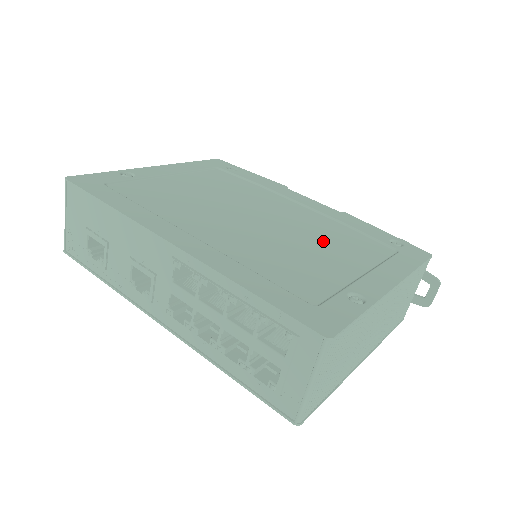
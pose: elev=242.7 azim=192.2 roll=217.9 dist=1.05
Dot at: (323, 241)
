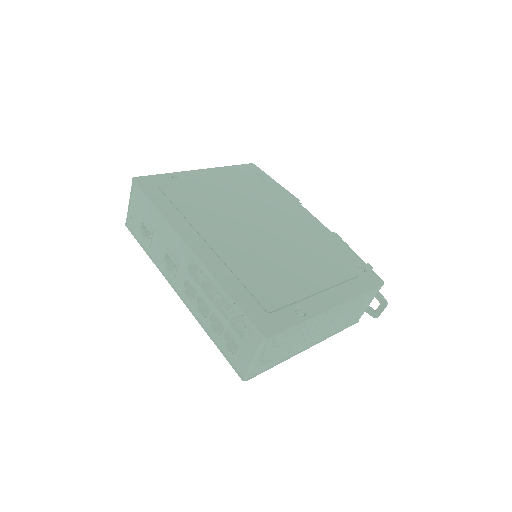
Dot at: (302, 259)
